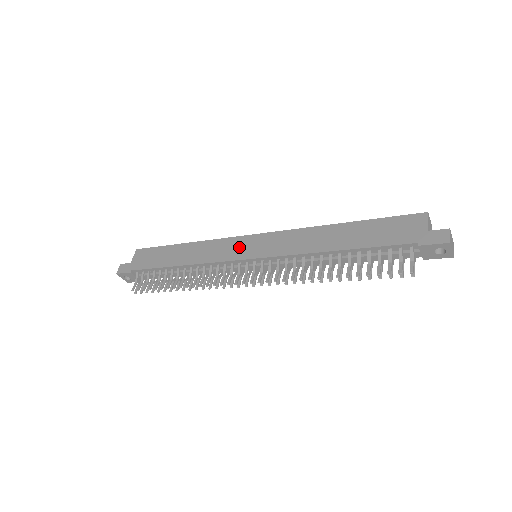
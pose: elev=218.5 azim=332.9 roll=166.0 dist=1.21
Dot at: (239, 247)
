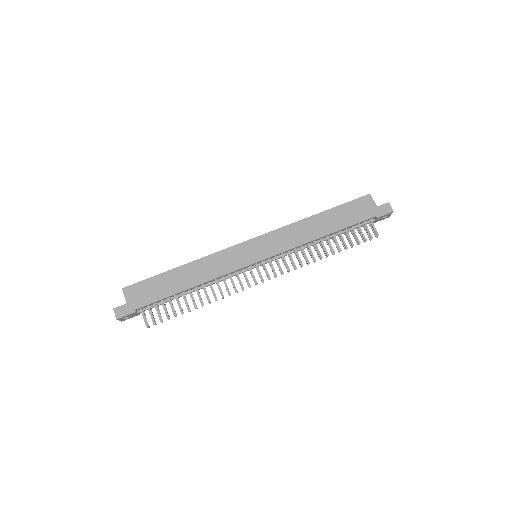
Dot at: (243, 254)
